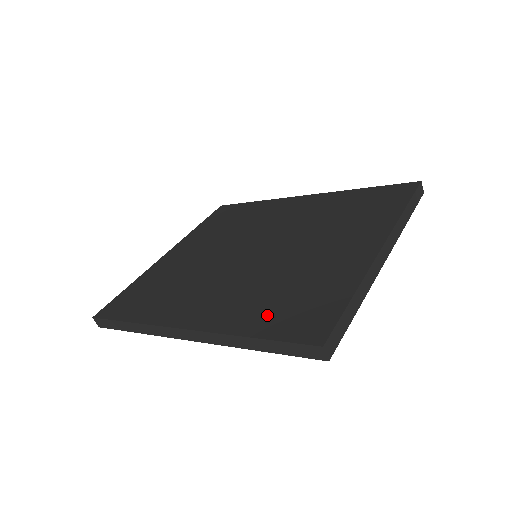
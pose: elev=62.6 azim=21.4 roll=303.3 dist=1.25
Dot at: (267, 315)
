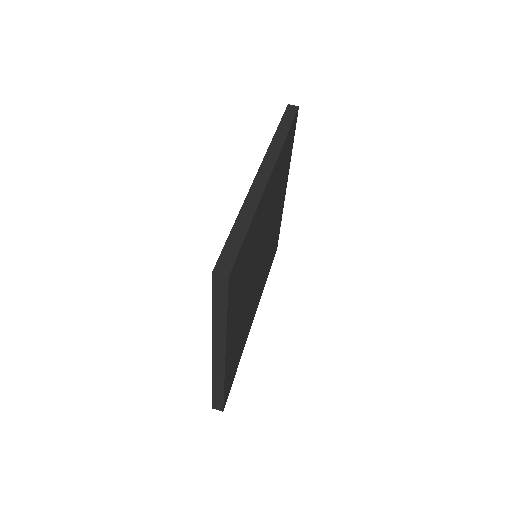
Dot at: occluded
